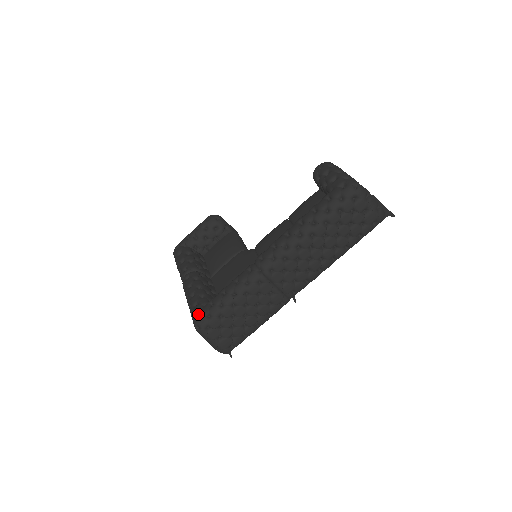
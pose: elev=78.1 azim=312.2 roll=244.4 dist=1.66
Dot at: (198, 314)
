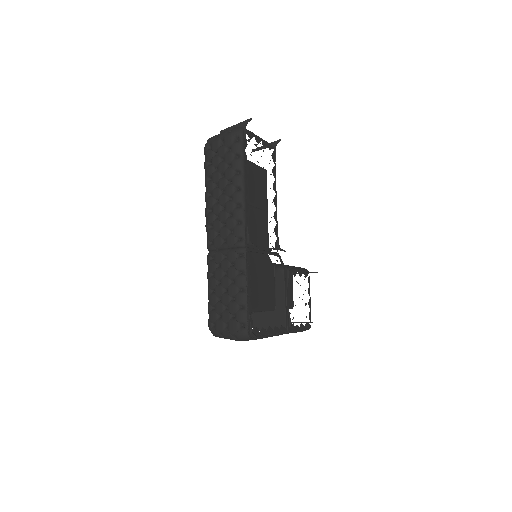
Dot at: occluded
